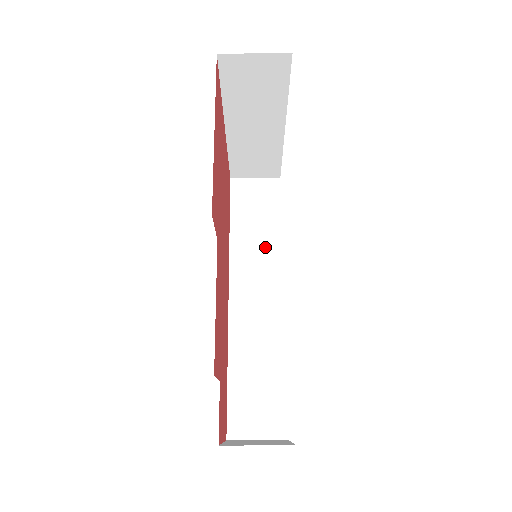
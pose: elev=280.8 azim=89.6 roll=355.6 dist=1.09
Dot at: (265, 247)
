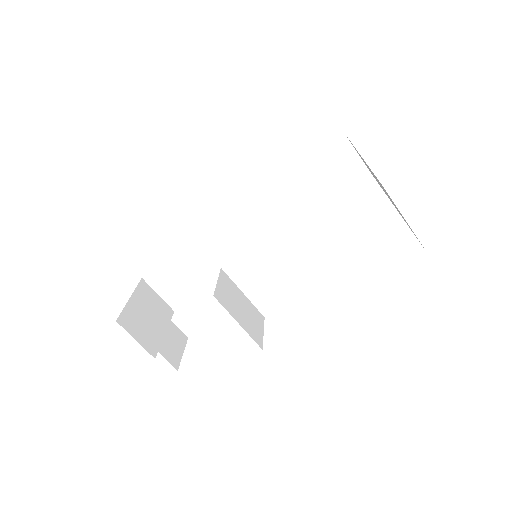
Dot at: (295, 210)
